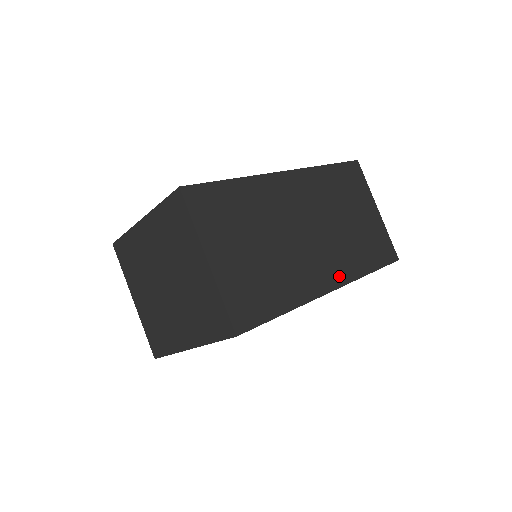
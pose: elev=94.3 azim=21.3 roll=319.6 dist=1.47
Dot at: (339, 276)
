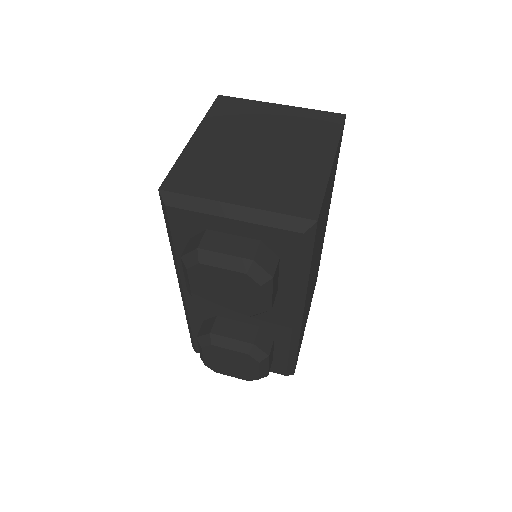
Dot at: occluded
